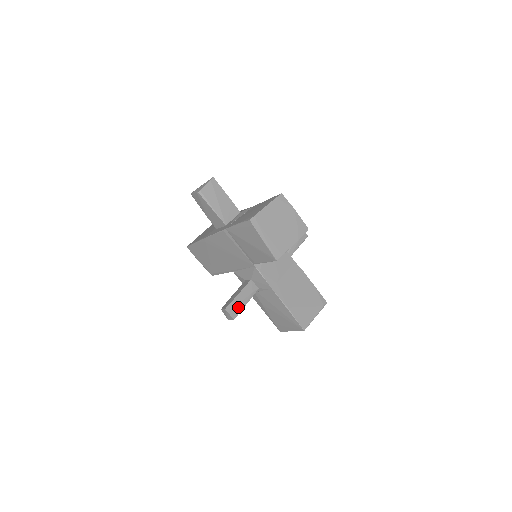
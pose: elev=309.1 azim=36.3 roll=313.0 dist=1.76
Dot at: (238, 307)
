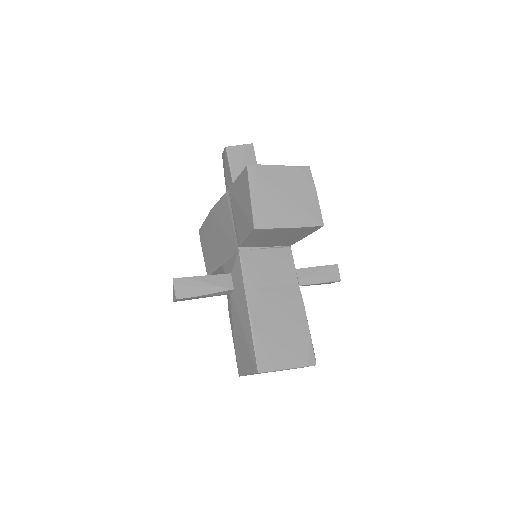
Dot at: (192, 289)
